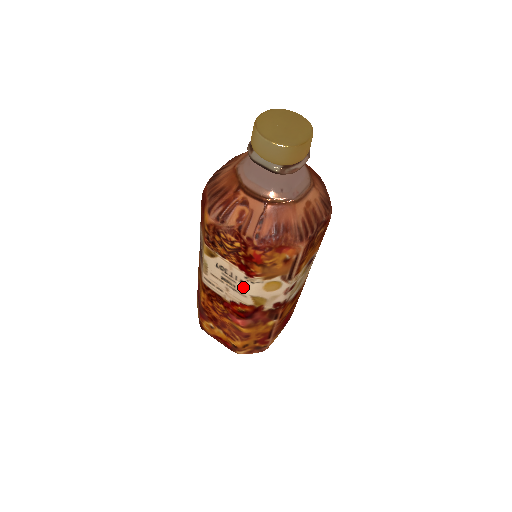
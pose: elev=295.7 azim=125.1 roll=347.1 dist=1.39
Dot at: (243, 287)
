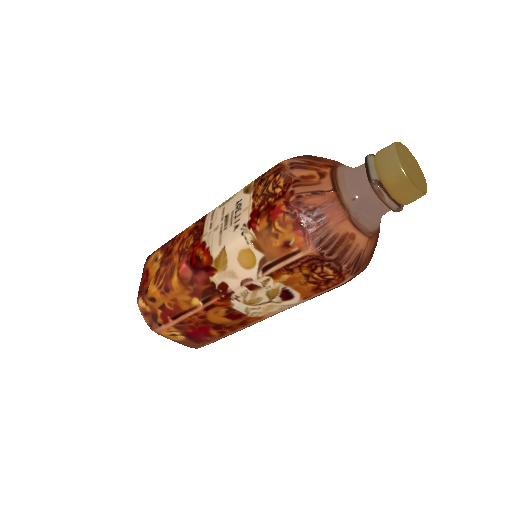
Dot at: (231, 233)
